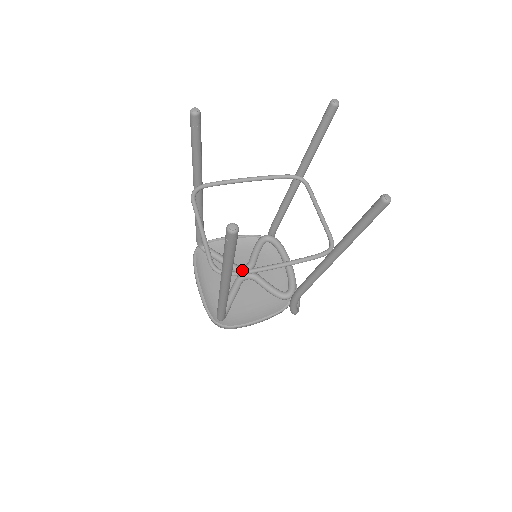
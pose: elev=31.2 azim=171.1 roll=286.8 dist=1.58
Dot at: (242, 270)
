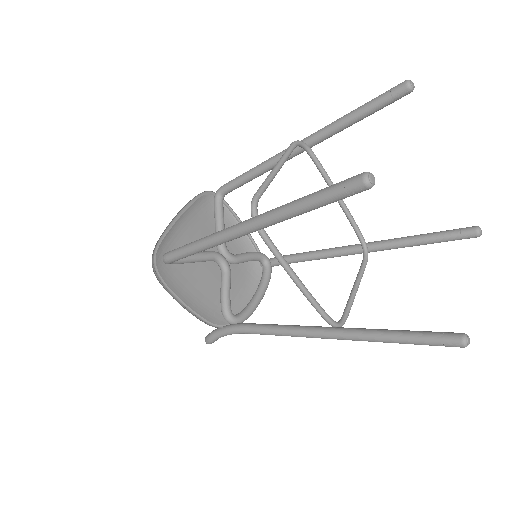
Dot at: occluded
